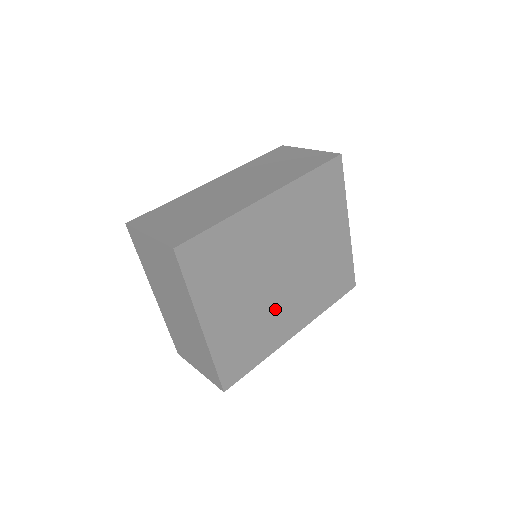
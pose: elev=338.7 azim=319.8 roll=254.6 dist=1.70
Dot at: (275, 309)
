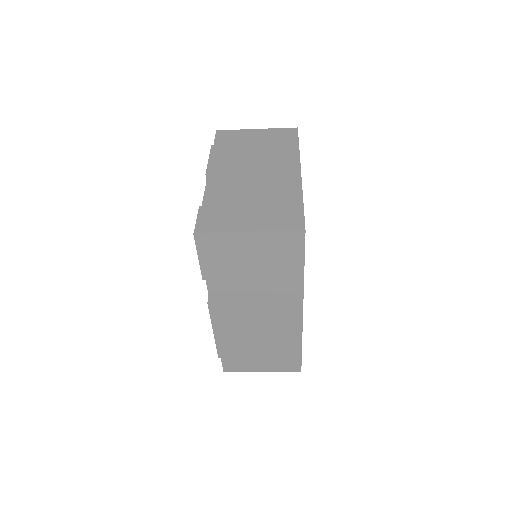
Dot at: occluded
